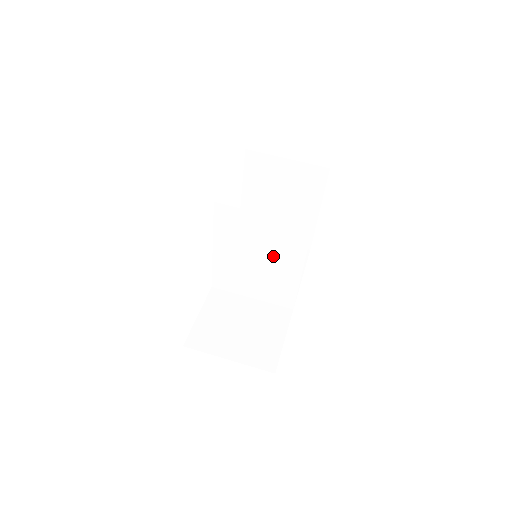
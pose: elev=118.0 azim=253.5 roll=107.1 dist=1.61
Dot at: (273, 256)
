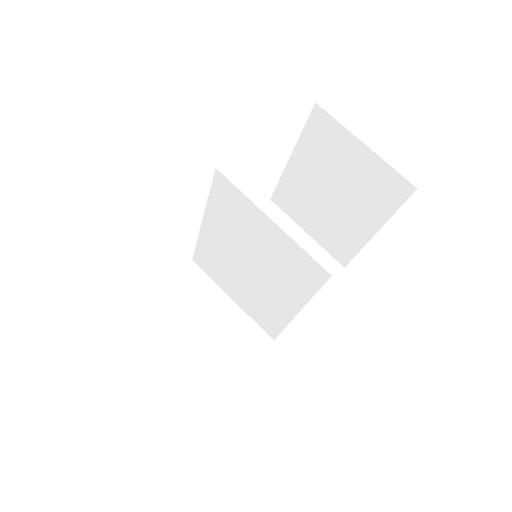
Dot at: (269, 275)
